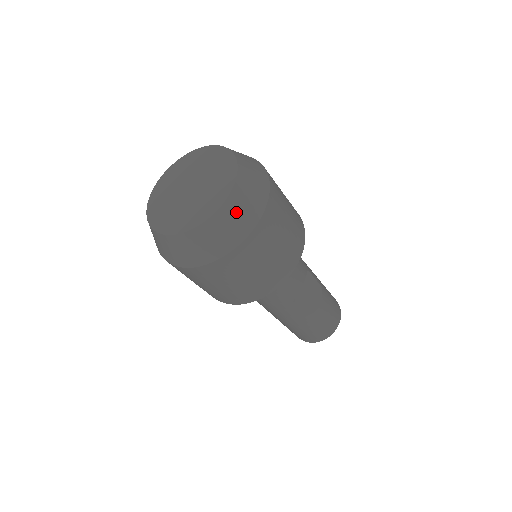
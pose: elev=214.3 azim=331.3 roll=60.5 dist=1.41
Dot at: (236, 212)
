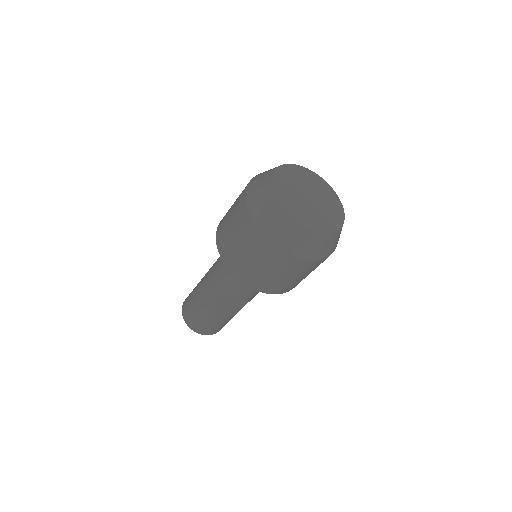
Dot at: (305, 240)
